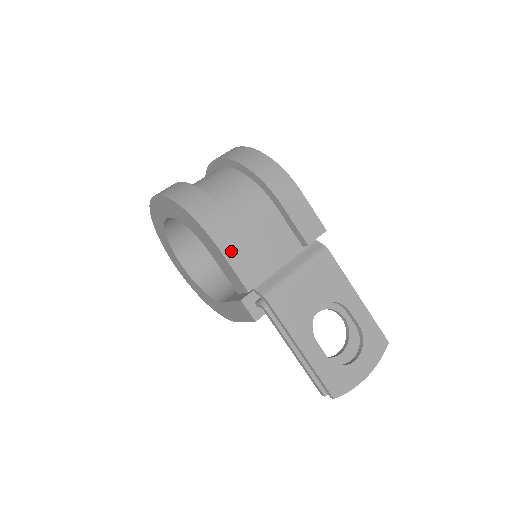
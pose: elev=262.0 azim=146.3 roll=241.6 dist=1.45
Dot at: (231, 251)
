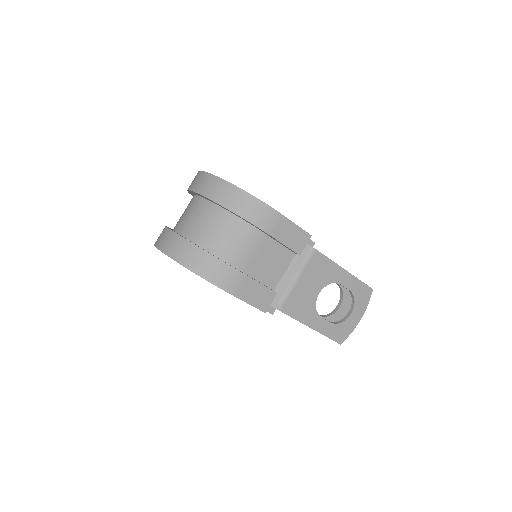
Dot at: (244, 293)
